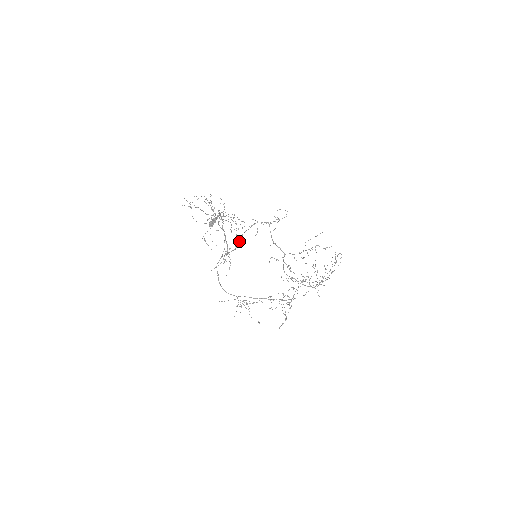
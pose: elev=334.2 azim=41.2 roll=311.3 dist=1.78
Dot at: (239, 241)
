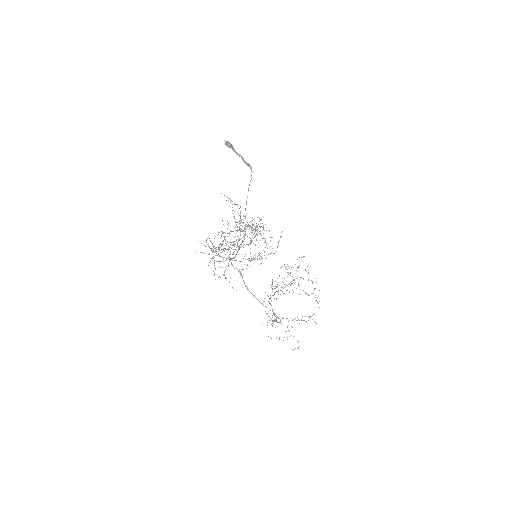
Dot at: occluded
